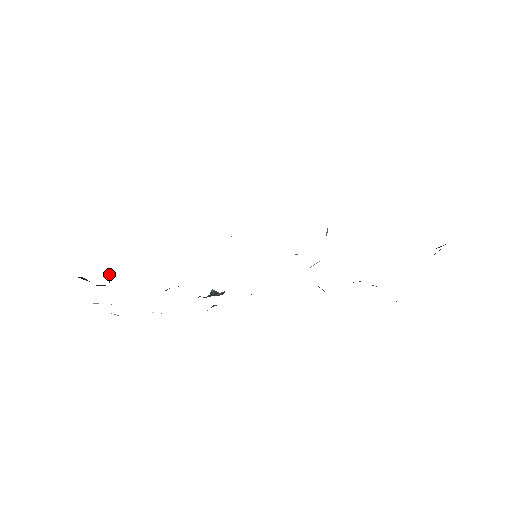
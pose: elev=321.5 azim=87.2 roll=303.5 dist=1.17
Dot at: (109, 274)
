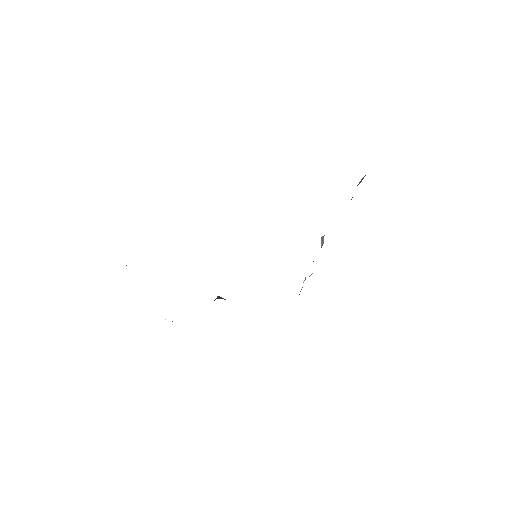
Dot at: occluded
